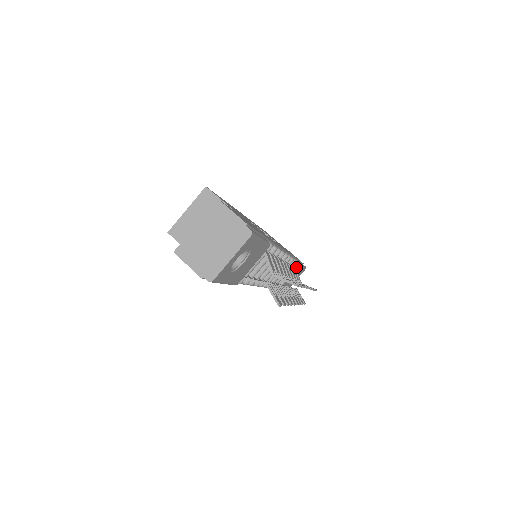
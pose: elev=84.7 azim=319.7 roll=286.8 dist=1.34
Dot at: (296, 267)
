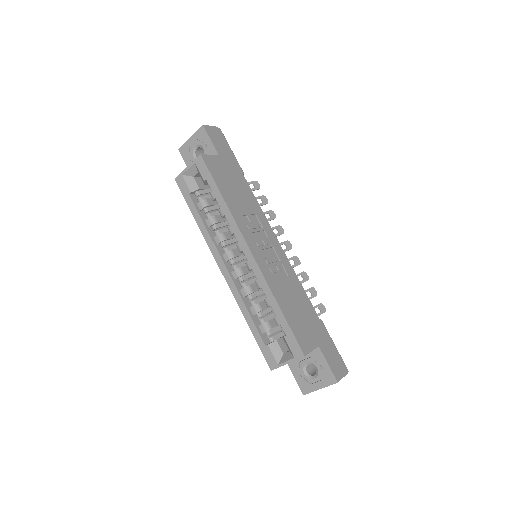
Dot at: occluded
